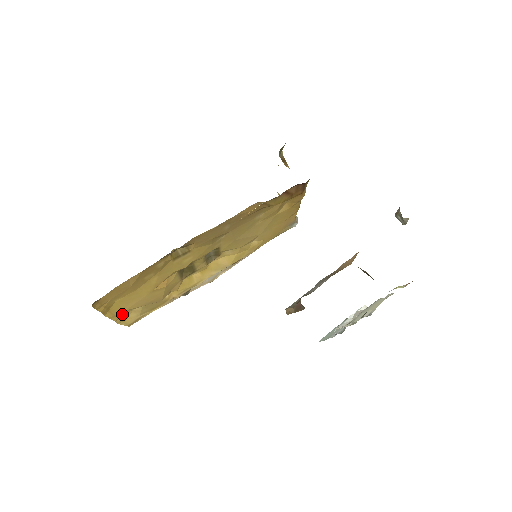
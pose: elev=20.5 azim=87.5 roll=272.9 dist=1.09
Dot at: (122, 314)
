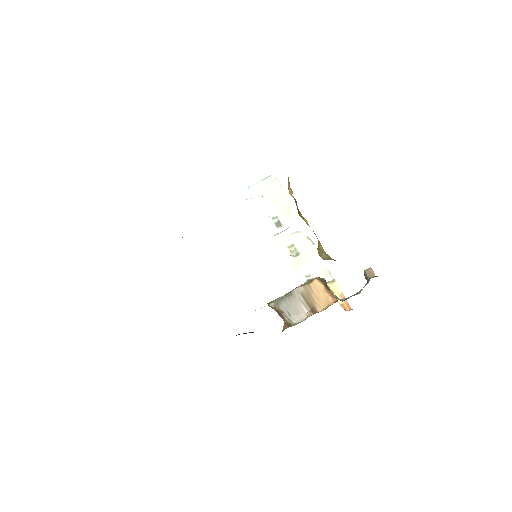
Dot at: occluded
